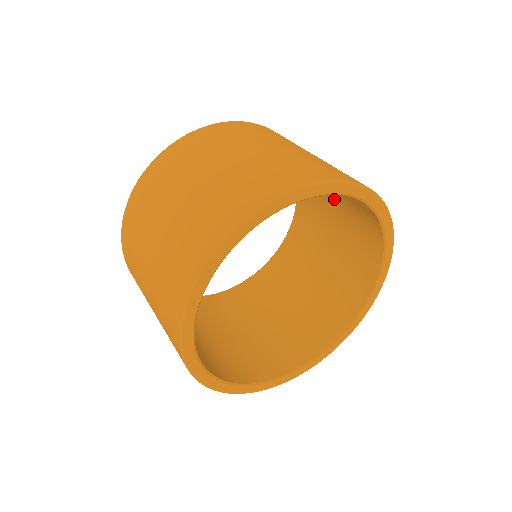
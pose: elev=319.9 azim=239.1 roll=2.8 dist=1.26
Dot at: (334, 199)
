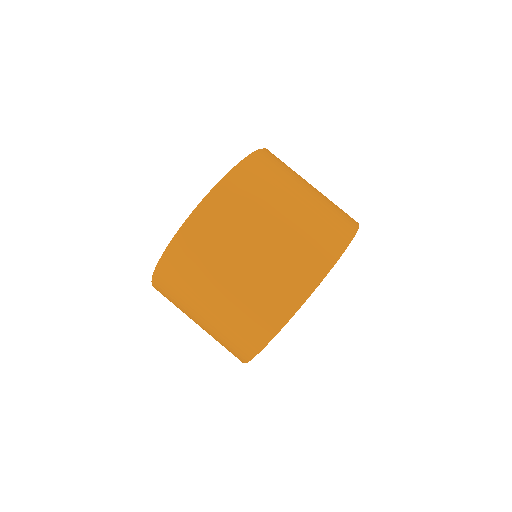
Dot at: occluded
